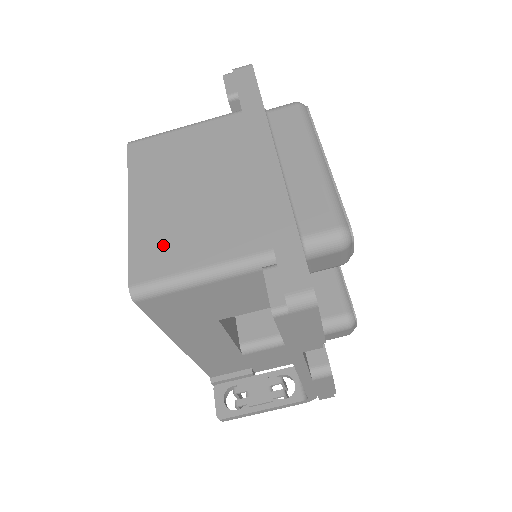
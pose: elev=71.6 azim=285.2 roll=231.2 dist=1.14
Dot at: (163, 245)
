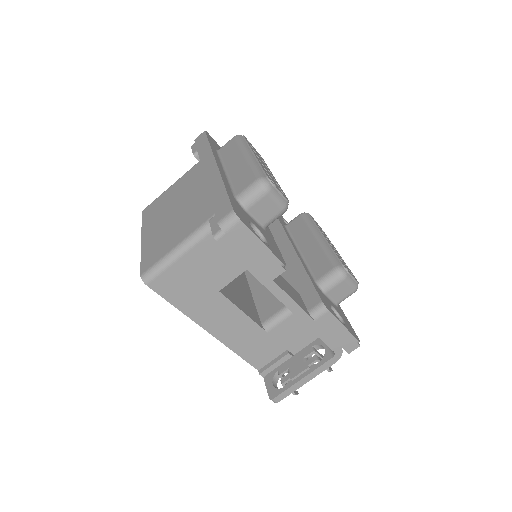
Dot at: (159, 245)
